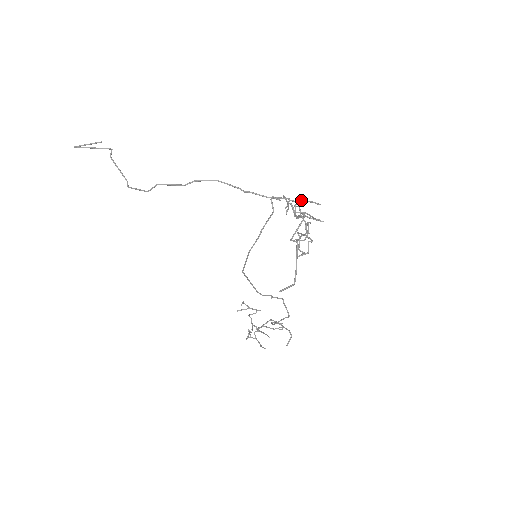
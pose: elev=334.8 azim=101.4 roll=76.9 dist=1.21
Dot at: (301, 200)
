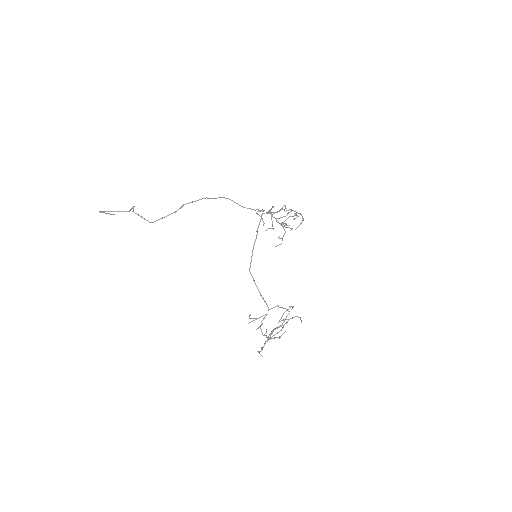
Dot at: (273, 213)
